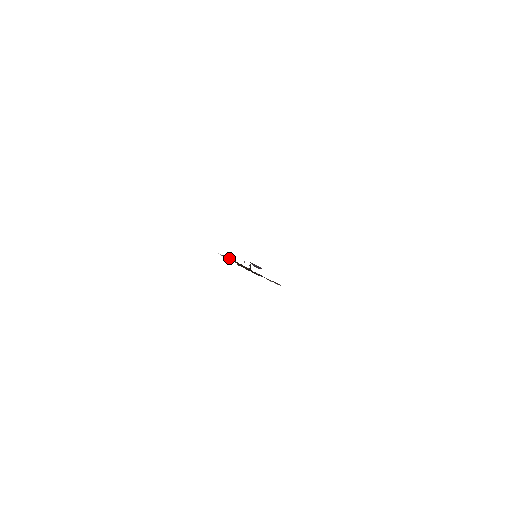
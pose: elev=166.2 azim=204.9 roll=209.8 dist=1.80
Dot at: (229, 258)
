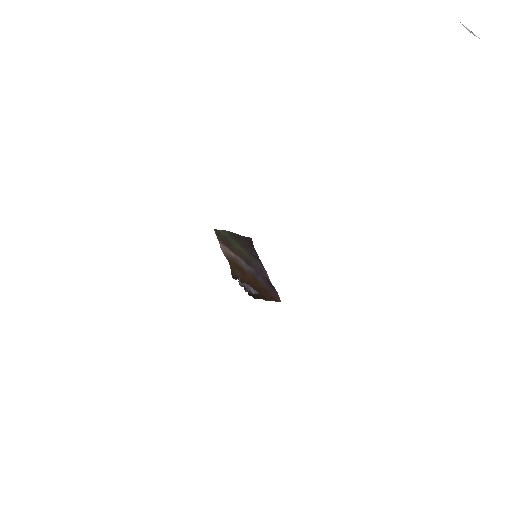
Dot at: (226, 235)
